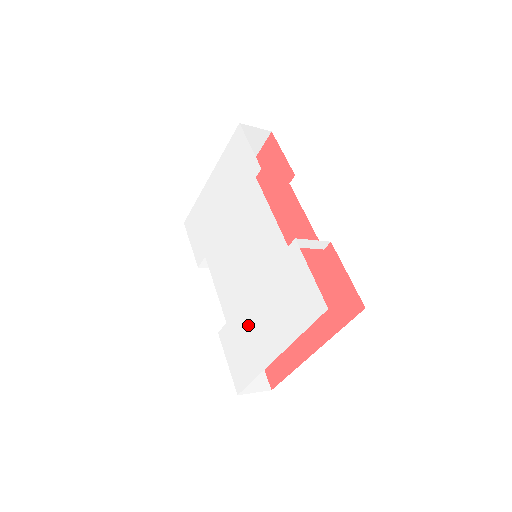
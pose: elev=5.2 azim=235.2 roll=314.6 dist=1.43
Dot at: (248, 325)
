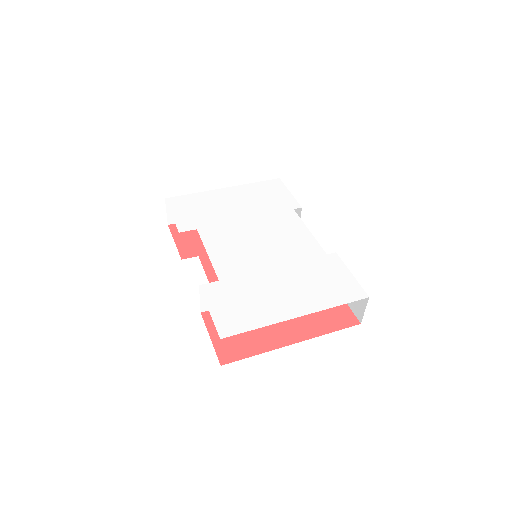
Dot at: (258, 288)
